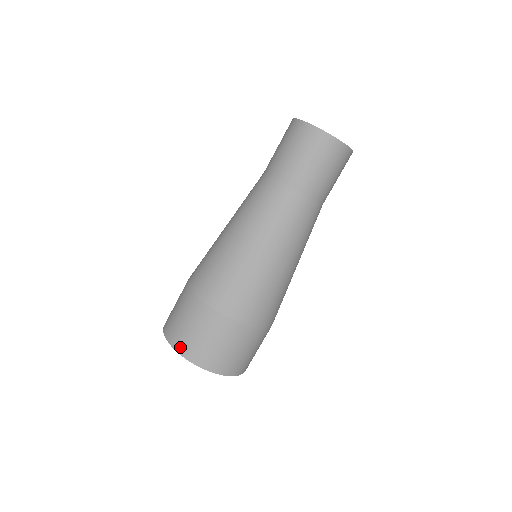
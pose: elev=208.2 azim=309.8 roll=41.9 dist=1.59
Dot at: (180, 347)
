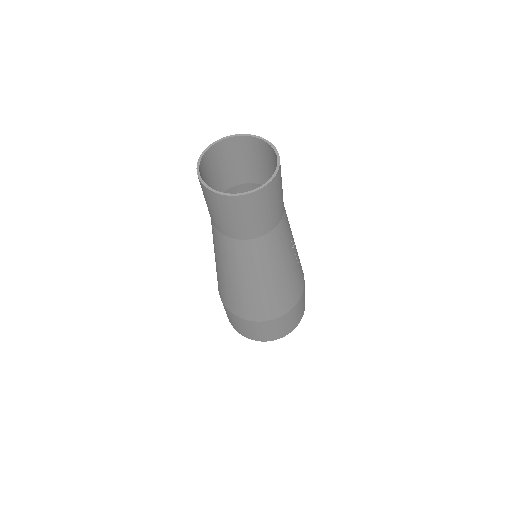
Dot at: occluded
